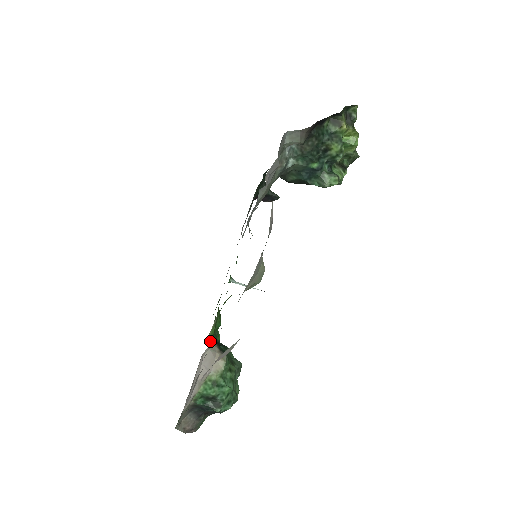
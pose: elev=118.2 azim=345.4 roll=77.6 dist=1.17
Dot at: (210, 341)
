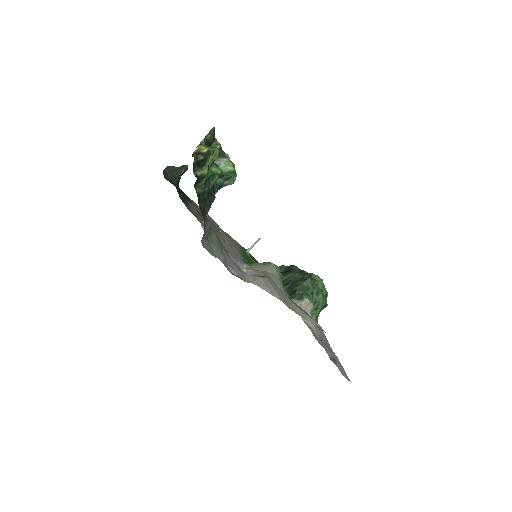
Dot at: occluded
